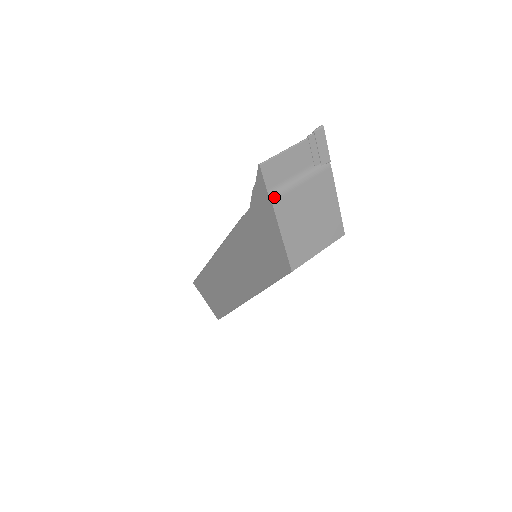
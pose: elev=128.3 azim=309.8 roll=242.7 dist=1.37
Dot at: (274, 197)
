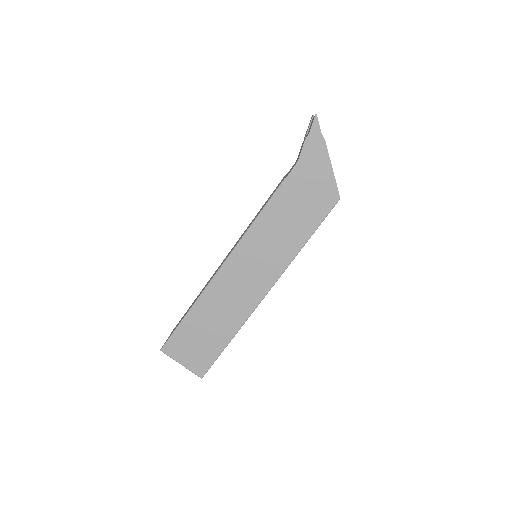
Dot at: (324, 139)
